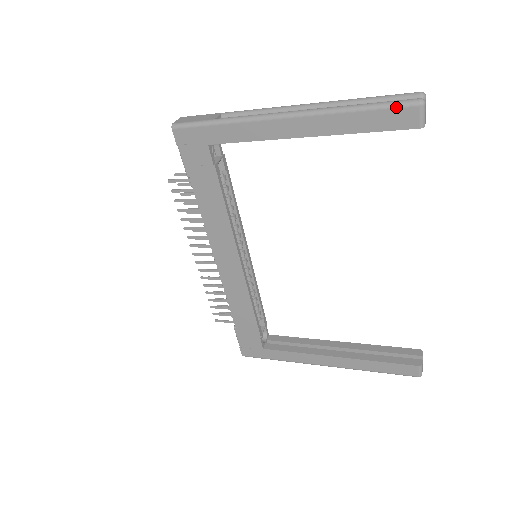
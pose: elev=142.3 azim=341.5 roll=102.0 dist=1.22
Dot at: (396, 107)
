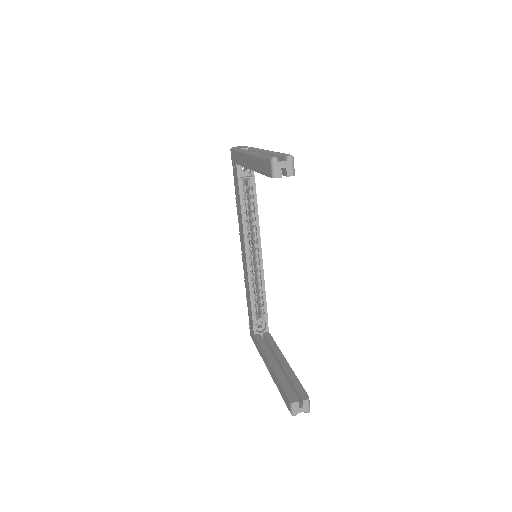
Dot at: (266, 159)
